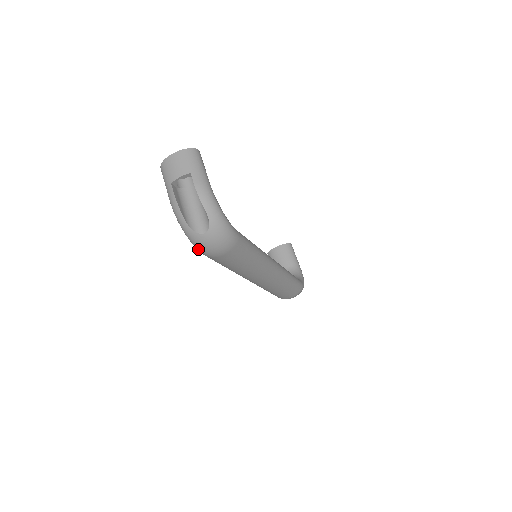
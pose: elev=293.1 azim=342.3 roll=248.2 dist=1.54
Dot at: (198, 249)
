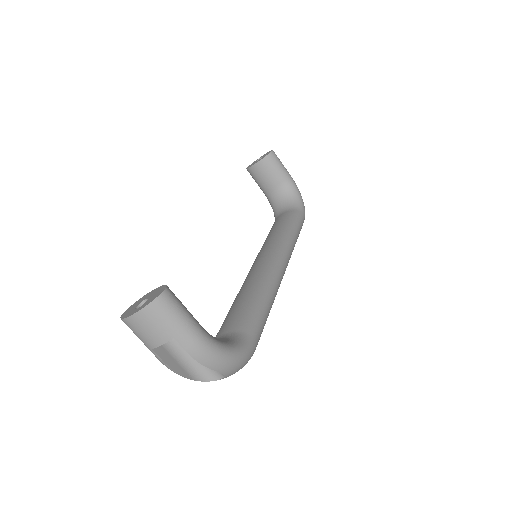
Dot at: occluded
